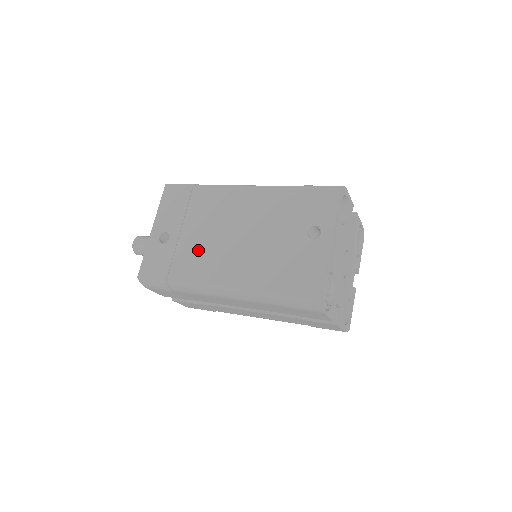
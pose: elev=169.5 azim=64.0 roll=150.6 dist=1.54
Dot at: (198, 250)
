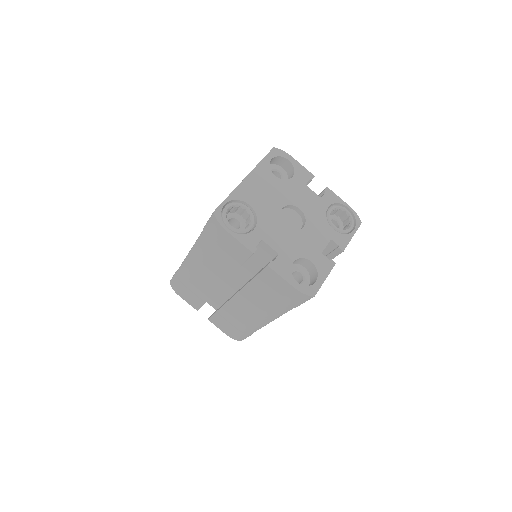
Dot at: occluded
